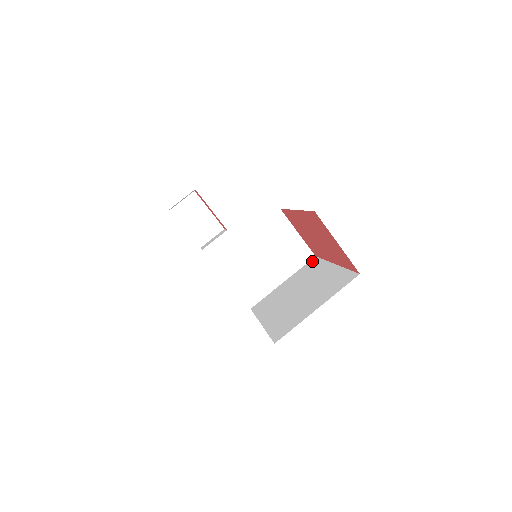
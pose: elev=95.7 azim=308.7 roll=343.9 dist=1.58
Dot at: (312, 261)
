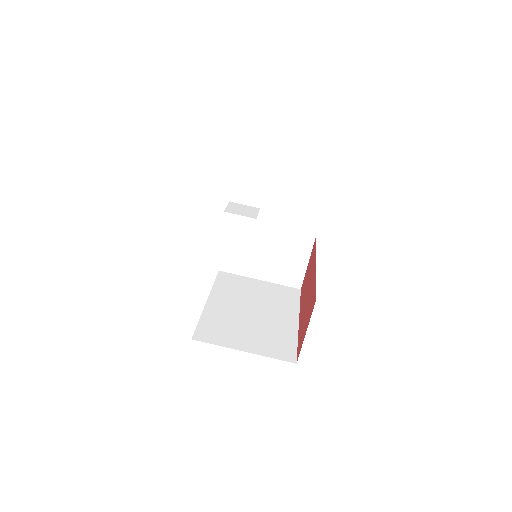
Dot at: (294, 291)
